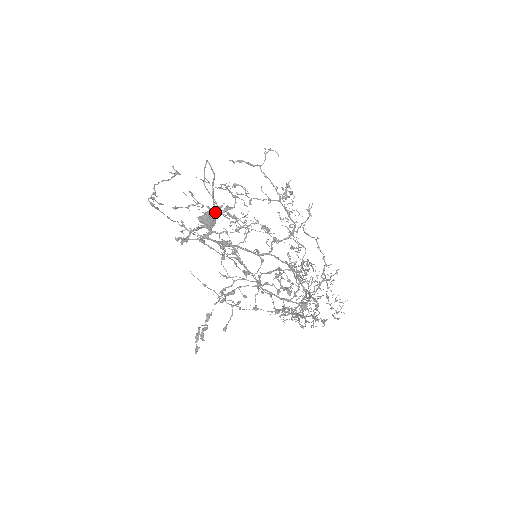
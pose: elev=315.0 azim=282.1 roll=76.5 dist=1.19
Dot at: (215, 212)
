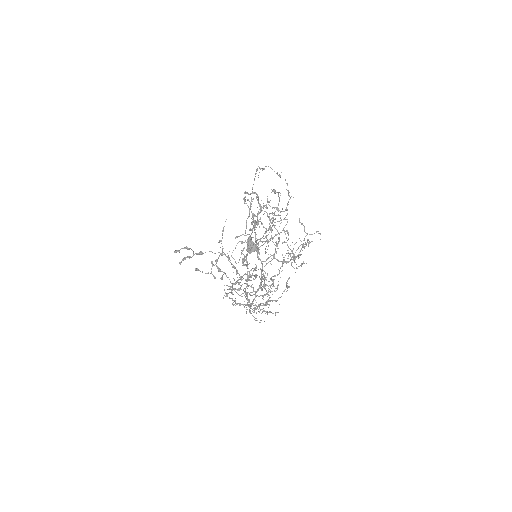
Dot at: occluded
